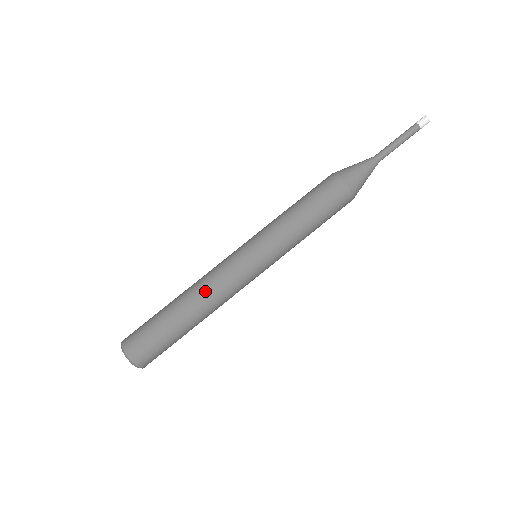
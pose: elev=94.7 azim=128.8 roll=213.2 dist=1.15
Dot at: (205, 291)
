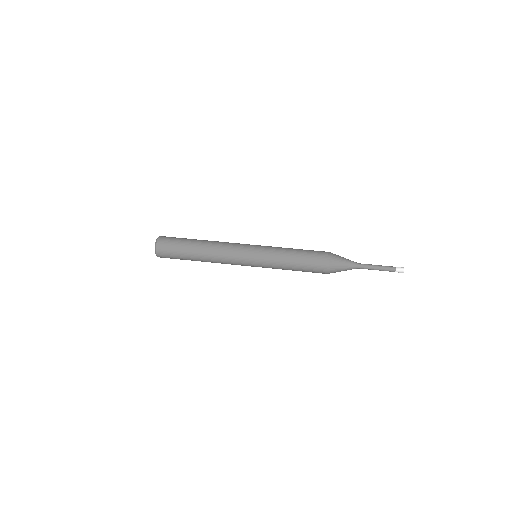
Dot at: (218, 243)
